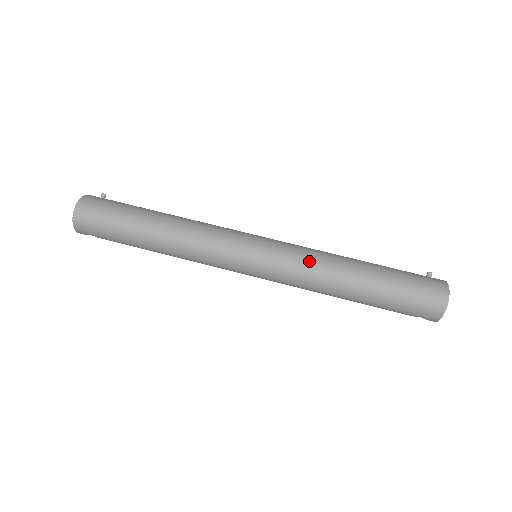
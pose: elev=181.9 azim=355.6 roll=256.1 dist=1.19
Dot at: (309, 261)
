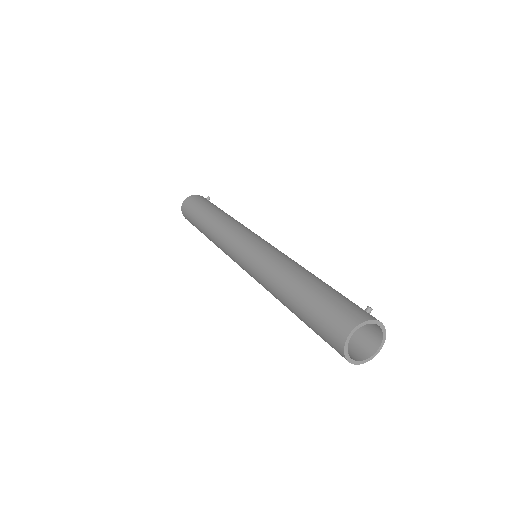
Dot at: (270, 261)
